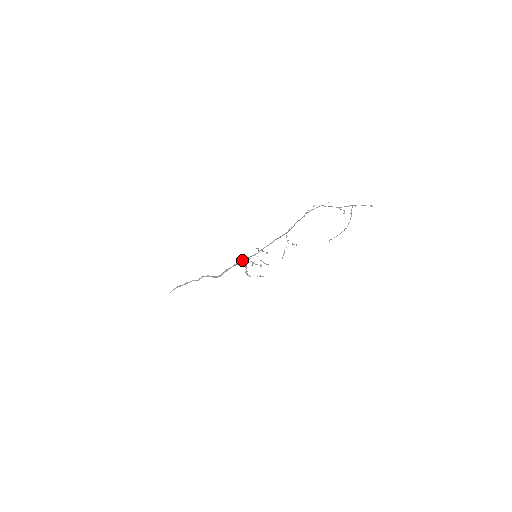
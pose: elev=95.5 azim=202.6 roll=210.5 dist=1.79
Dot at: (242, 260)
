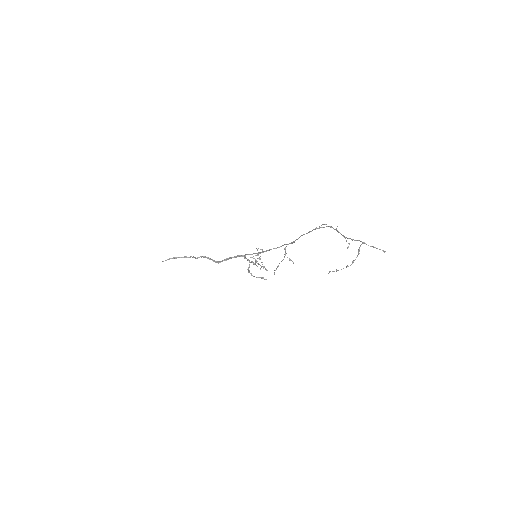
Dot at: (245, 254)
